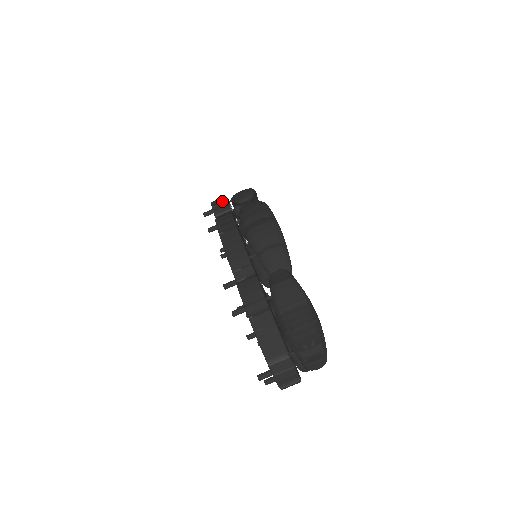
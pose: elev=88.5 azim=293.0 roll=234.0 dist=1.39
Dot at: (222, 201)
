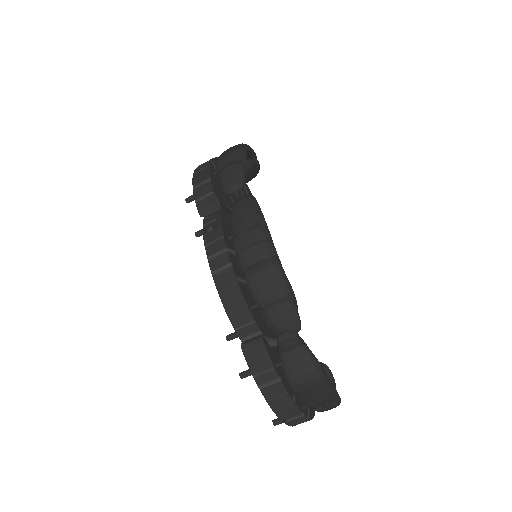
Dot at: (206, 190)
